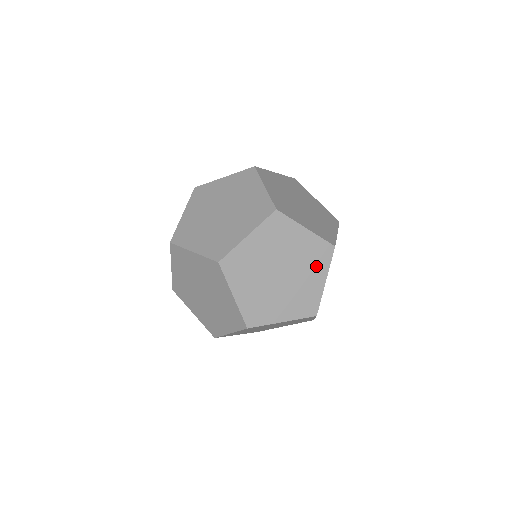
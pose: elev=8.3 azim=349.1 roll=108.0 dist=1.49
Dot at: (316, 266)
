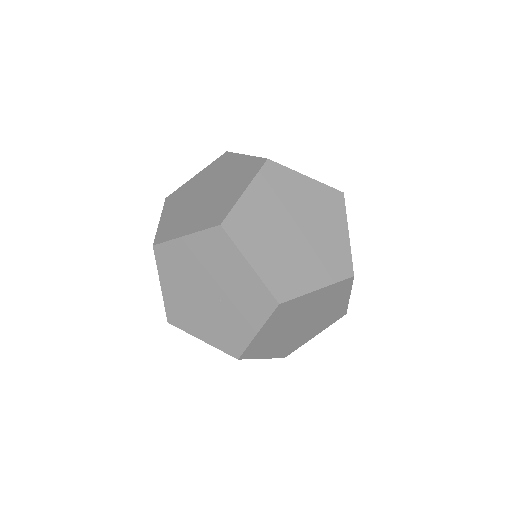
Dot at: (337, 297)
